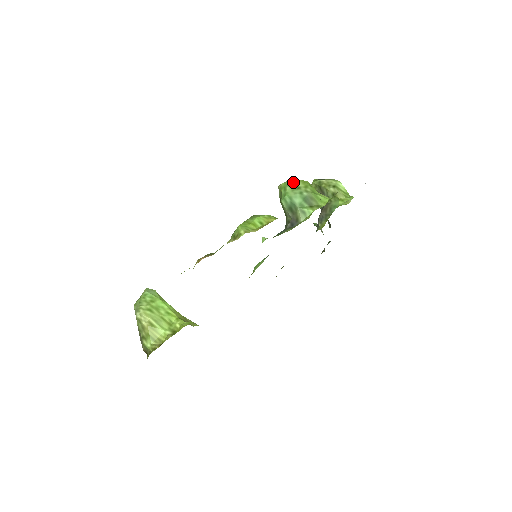
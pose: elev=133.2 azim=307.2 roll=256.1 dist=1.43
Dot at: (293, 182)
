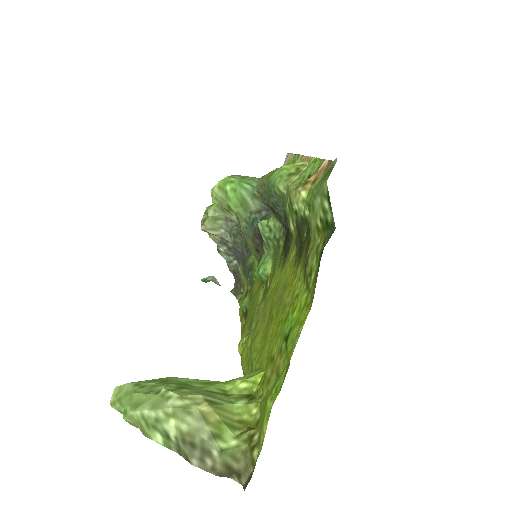
Dot at: (232, 175)
